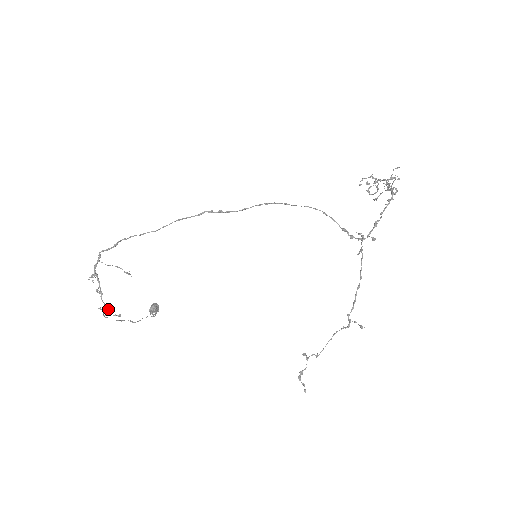
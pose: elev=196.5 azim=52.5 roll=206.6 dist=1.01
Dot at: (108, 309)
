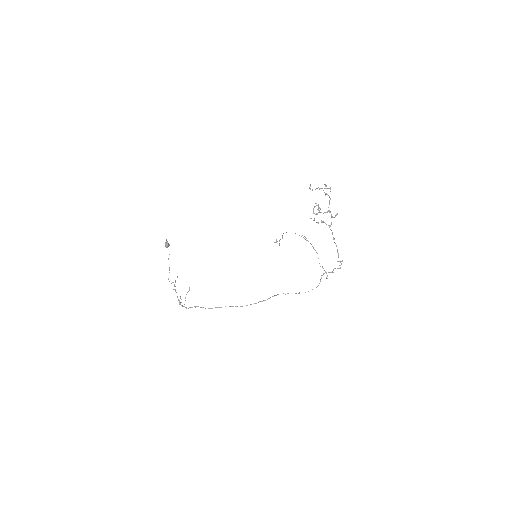
Dot at: occluded
